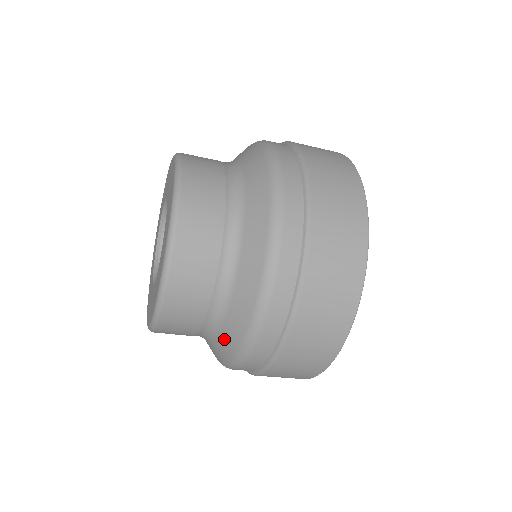
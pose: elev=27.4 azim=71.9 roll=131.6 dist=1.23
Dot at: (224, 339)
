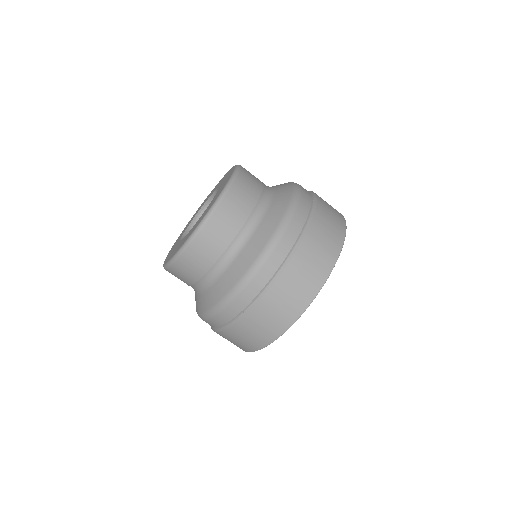
Dot at: (227, 277)
